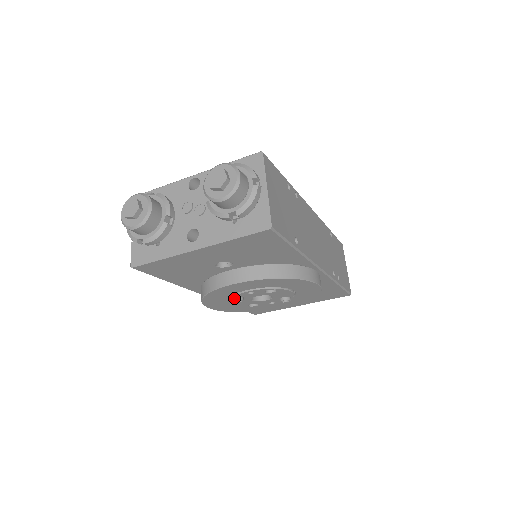
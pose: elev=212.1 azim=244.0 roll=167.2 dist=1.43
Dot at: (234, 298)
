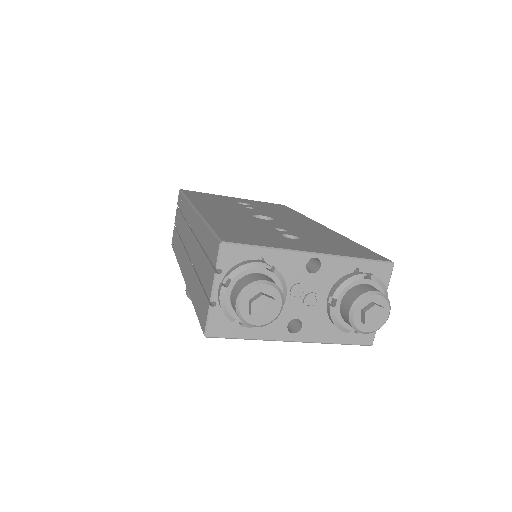
Dot at: occluded
